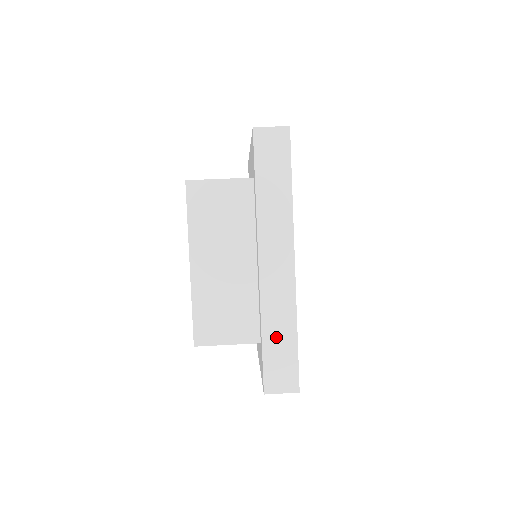
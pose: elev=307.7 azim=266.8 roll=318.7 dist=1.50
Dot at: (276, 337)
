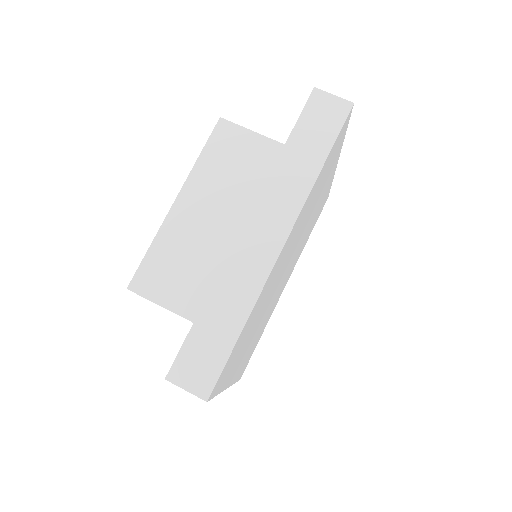
Dot at: (217, 318)
